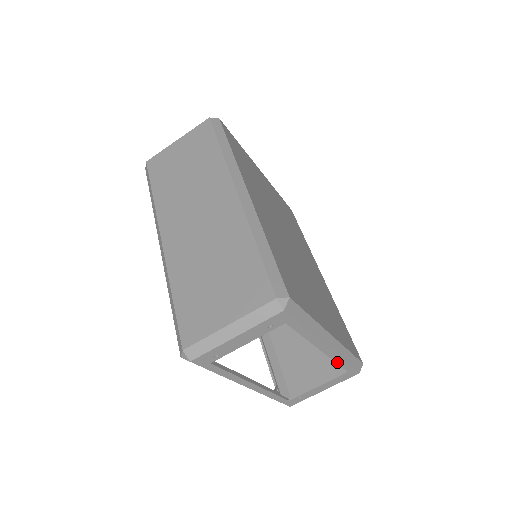
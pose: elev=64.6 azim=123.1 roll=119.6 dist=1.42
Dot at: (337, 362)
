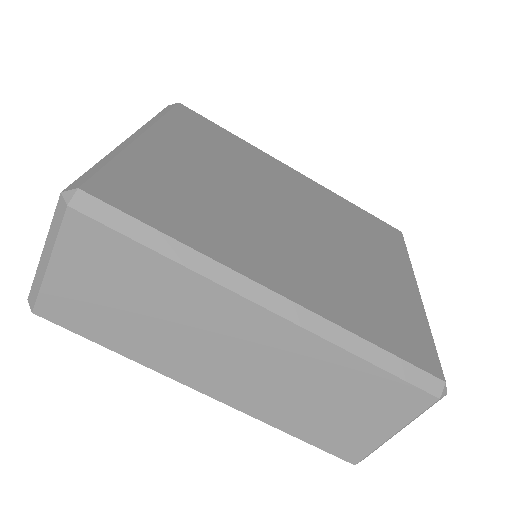
Dot at: occluded
